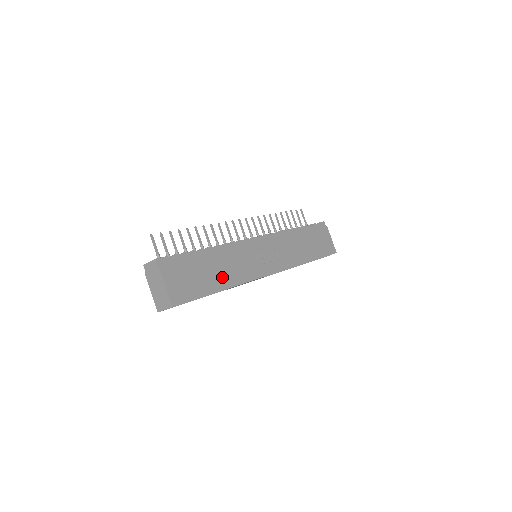
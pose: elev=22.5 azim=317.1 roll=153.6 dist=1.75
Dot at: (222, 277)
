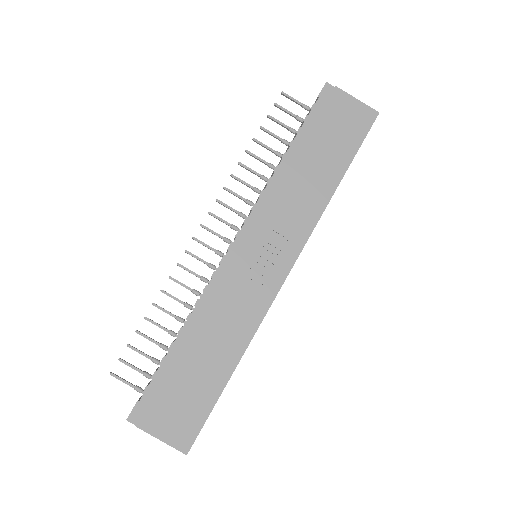
Dot at: (222, 354)
